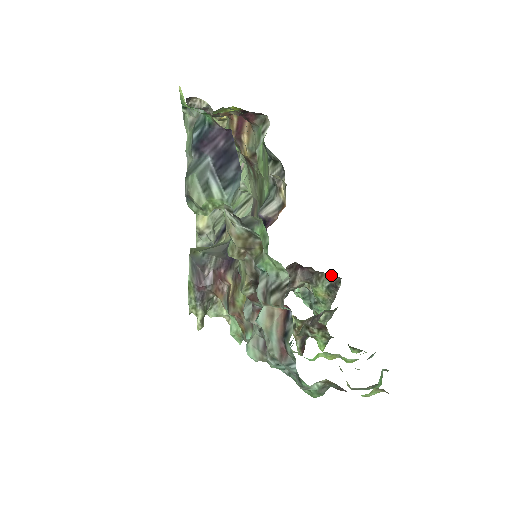
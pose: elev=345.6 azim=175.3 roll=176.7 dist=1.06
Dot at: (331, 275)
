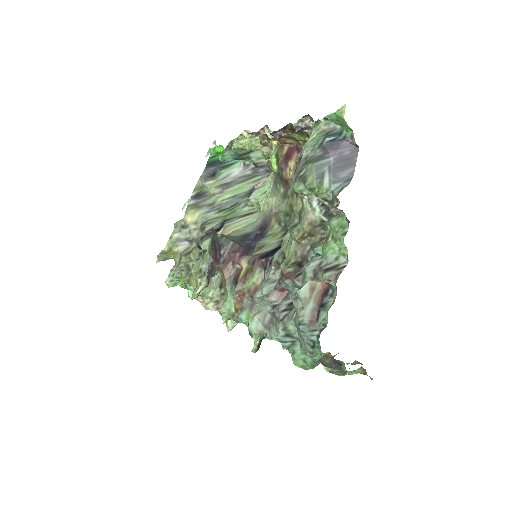
Dot at: occluded
